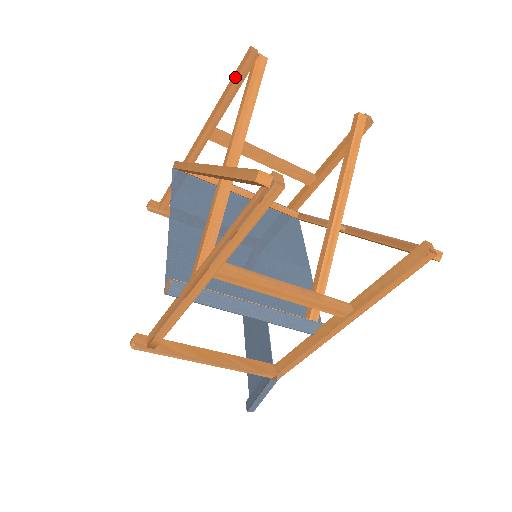
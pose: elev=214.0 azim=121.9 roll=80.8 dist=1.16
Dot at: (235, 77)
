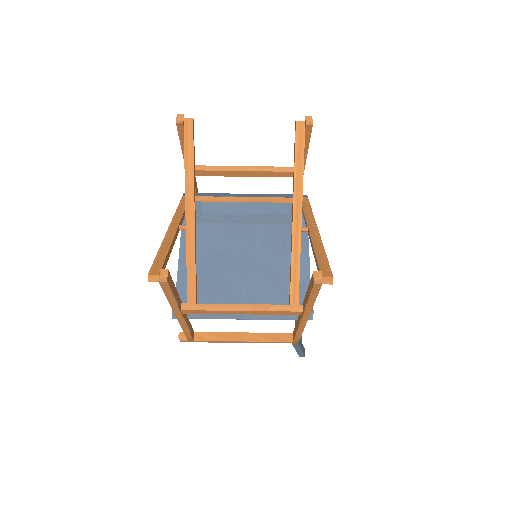
Dot at: (179, 139)
